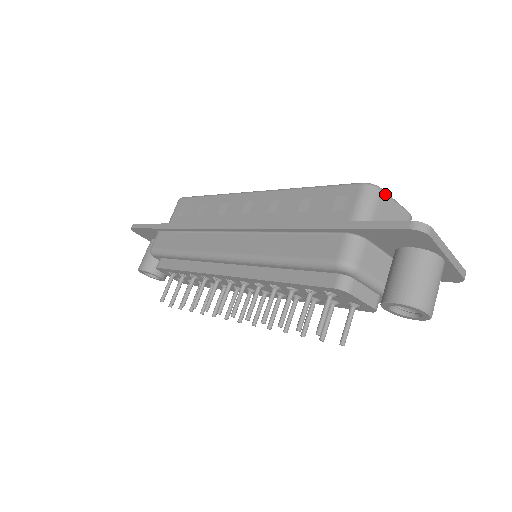
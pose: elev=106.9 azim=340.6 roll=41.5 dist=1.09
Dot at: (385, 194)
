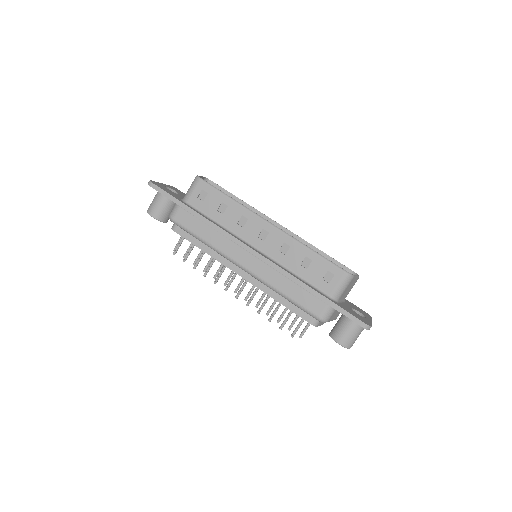
Dot at: (354, 278)
